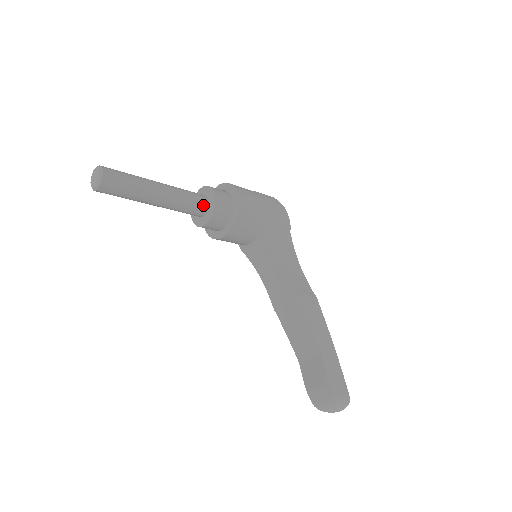
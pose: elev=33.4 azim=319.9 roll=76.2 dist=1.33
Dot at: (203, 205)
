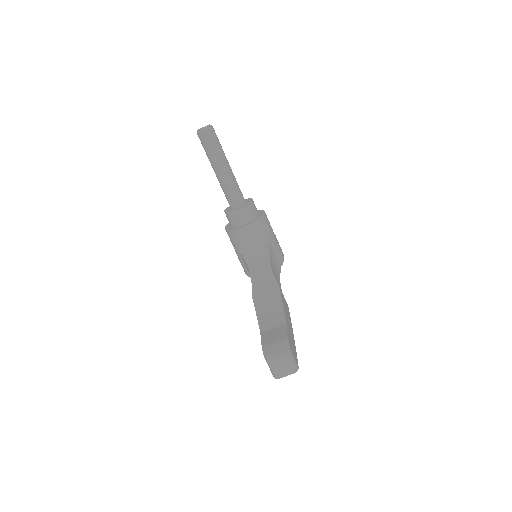
Dot at: (242, 199)
